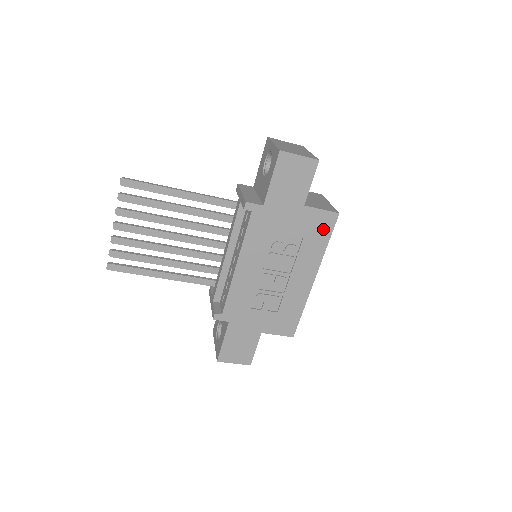
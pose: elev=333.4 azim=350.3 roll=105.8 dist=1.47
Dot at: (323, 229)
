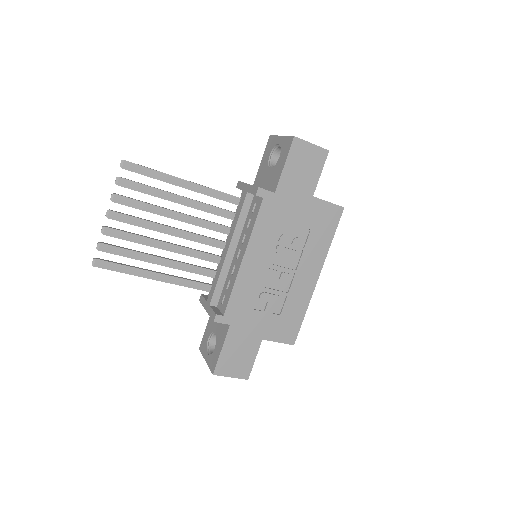
Dot at: (329, 223)
